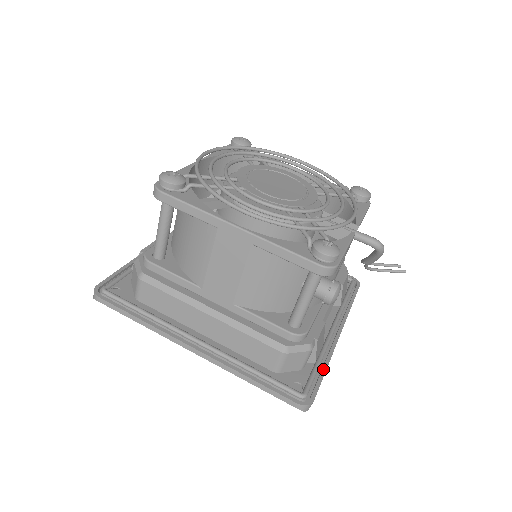
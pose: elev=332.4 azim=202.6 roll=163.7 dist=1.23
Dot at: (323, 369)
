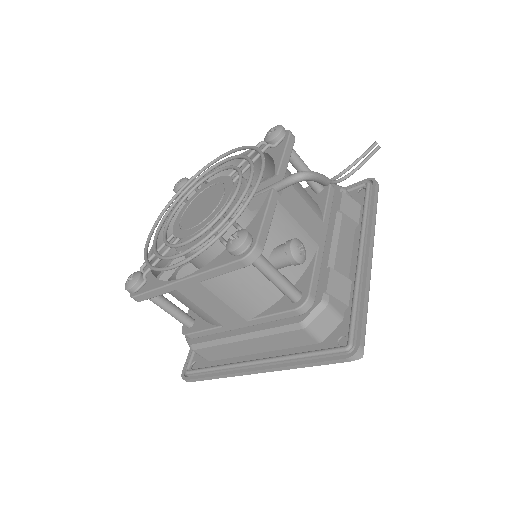
Dot at: (361, 305)
